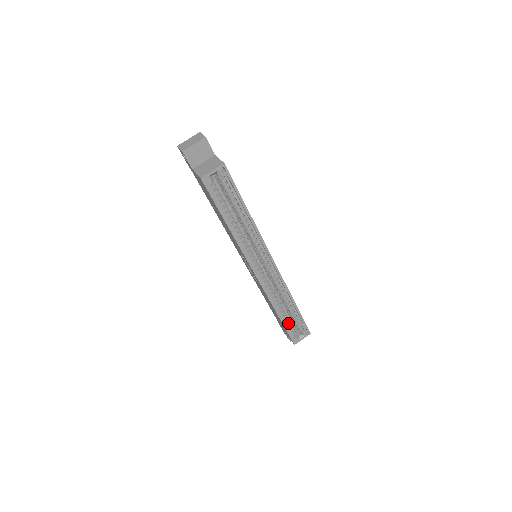
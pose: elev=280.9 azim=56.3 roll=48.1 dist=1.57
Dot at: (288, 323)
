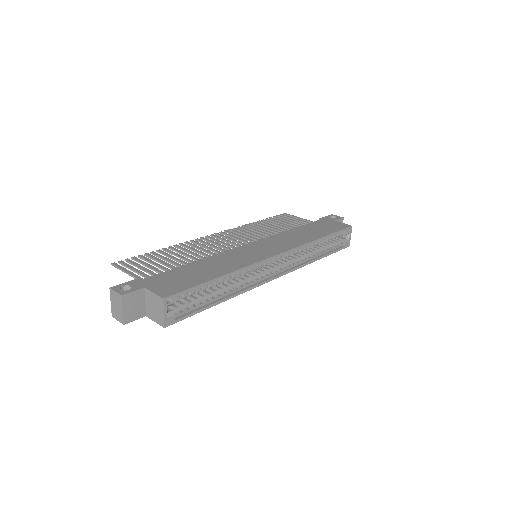
Dot at: (330, 248)
